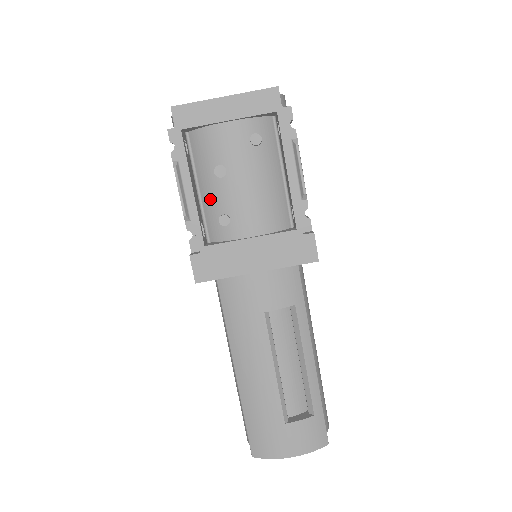
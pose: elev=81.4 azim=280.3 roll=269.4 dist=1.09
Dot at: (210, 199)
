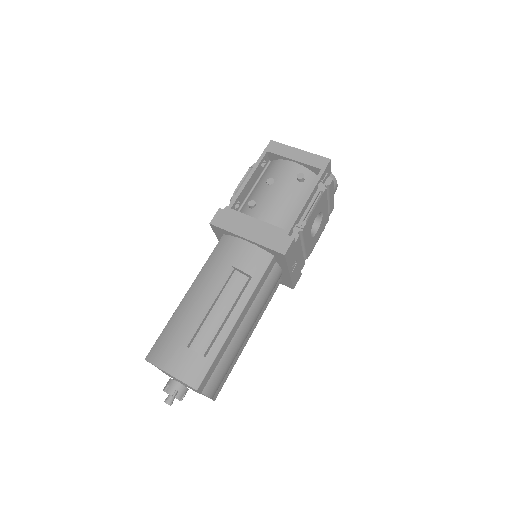
Dot at: (254, 194)
